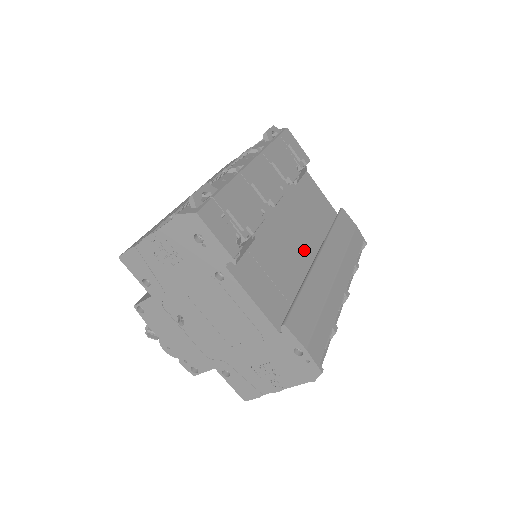
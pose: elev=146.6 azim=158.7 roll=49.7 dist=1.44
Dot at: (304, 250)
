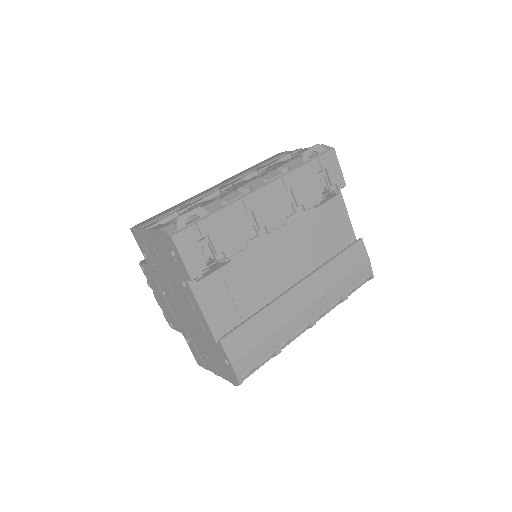
Dot at: (288, 274)
